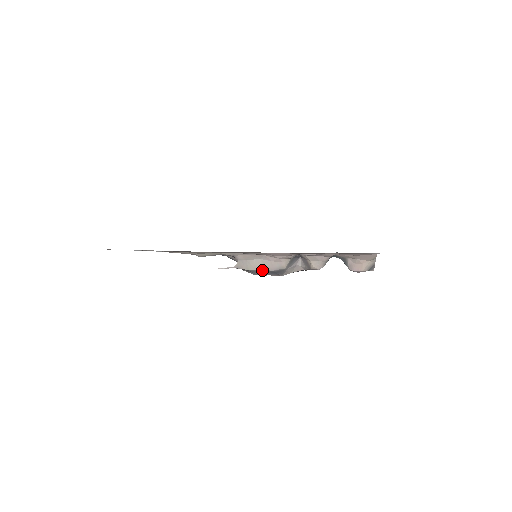
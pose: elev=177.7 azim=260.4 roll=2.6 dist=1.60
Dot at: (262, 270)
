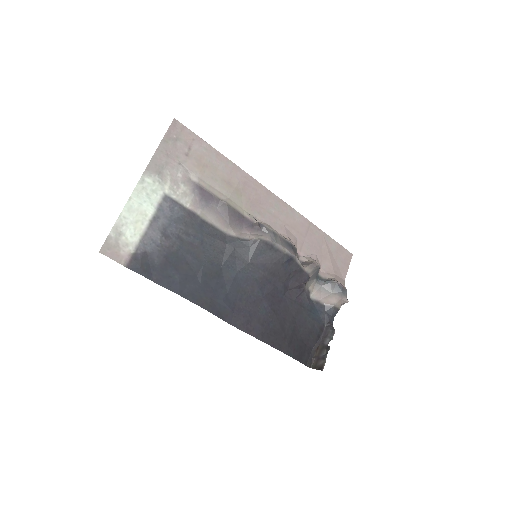
Dot at: (282, 237)
